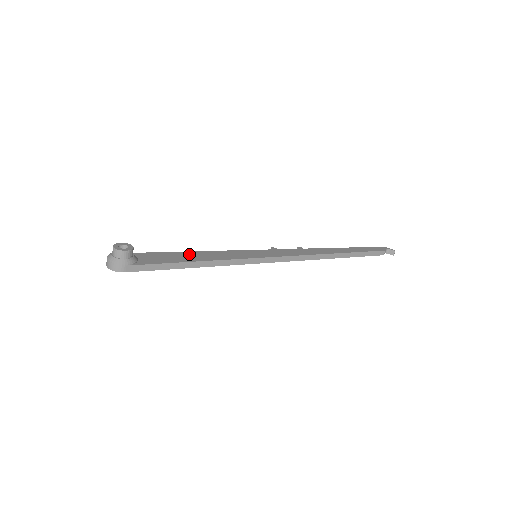
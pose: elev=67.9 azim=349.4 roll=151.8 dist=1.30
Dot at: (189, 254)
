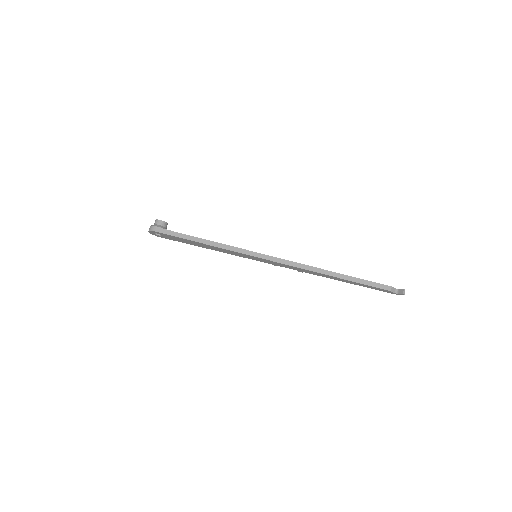
Dot at: occluded
